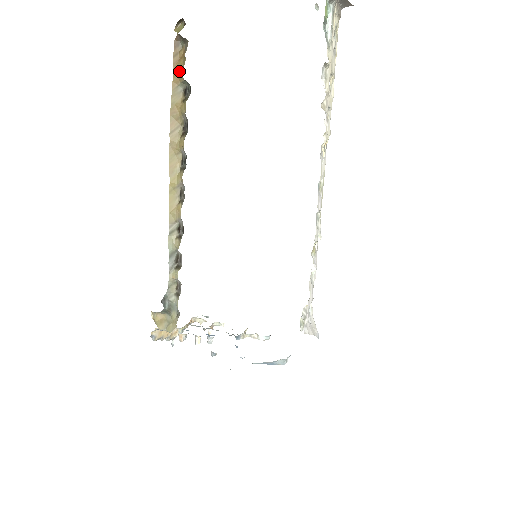
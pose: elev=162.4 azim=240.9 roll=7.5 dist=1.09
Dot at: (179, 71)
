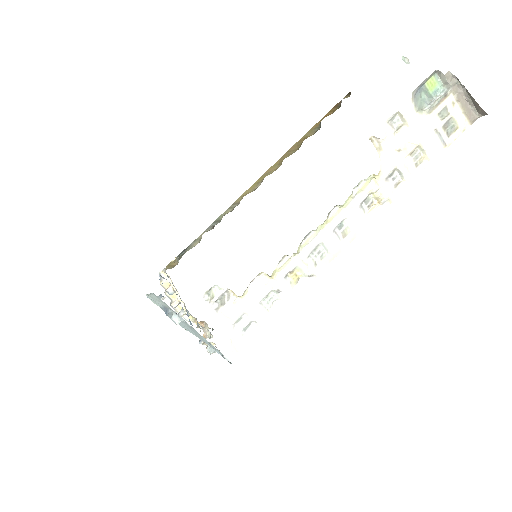
Dot at: occluded
